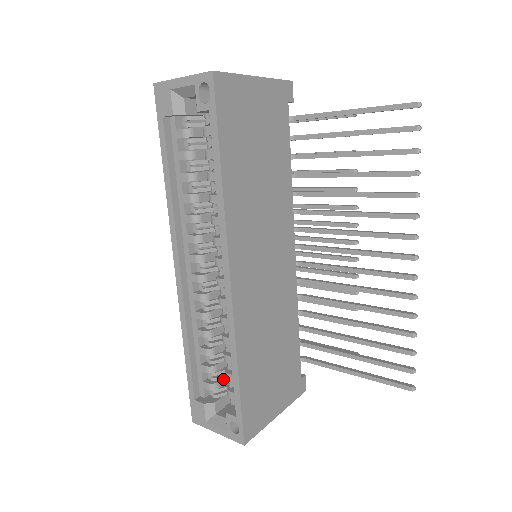
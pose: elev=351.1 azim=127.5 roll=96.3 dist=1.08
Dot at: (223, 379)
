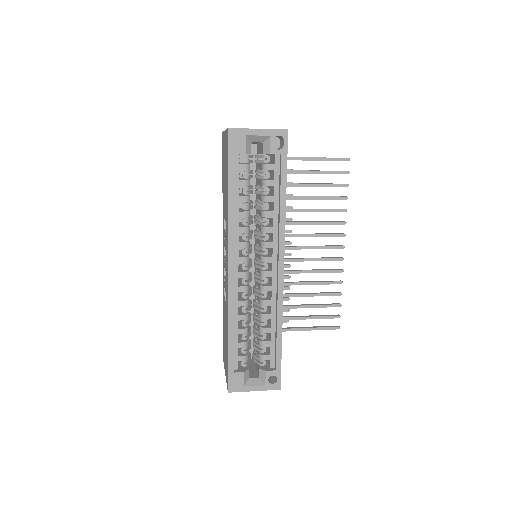
Dot at: occluded
